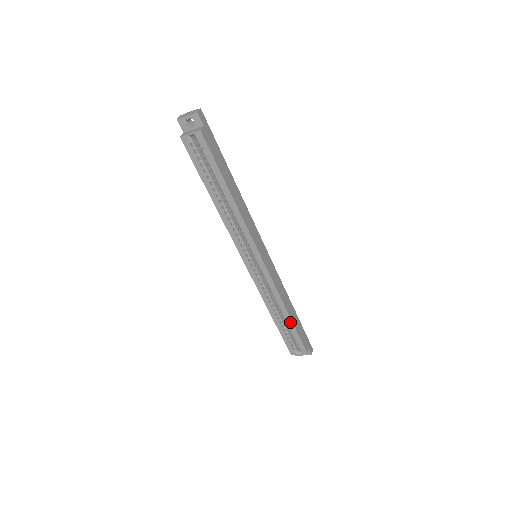
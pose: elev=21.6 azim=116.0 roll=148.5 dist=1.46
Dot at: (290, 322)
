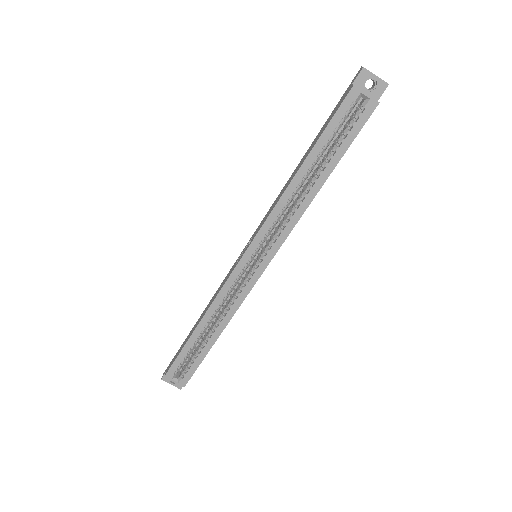
Dot at: (210, 345)
